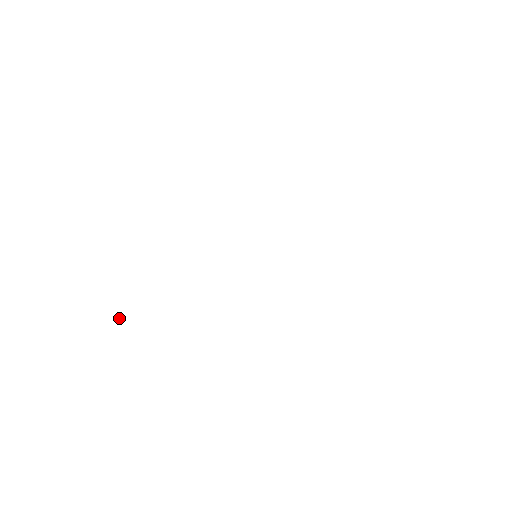
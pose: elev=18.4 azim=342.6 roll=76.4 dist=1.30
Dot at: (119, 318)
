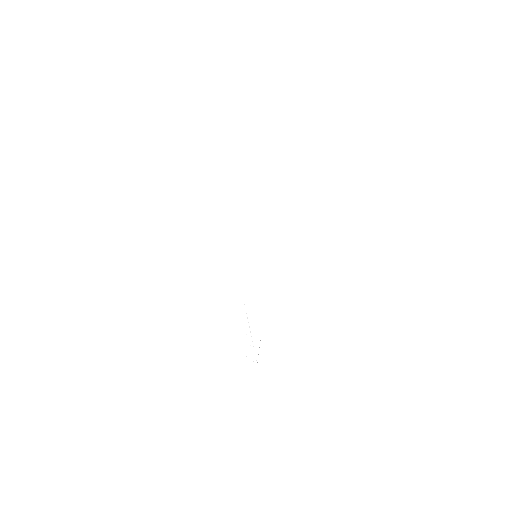
Dot at: occluded
